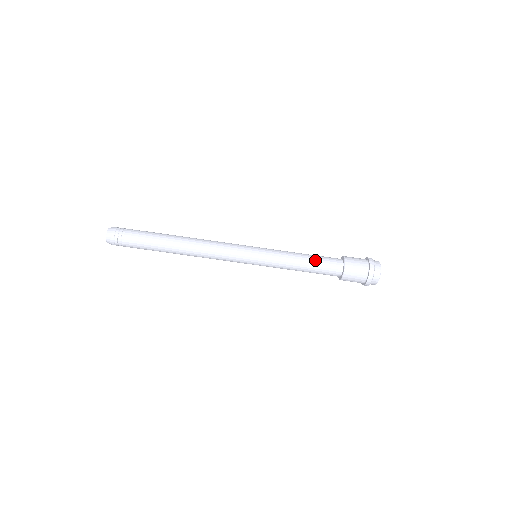
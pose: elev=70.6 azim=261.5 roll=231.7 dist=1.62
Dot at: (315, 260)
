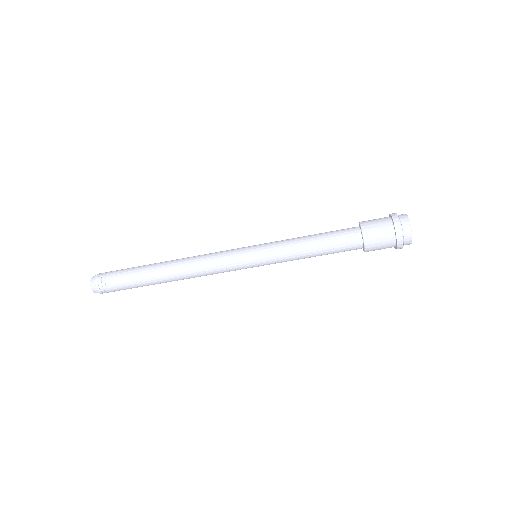
Dot at: (327, 253)
